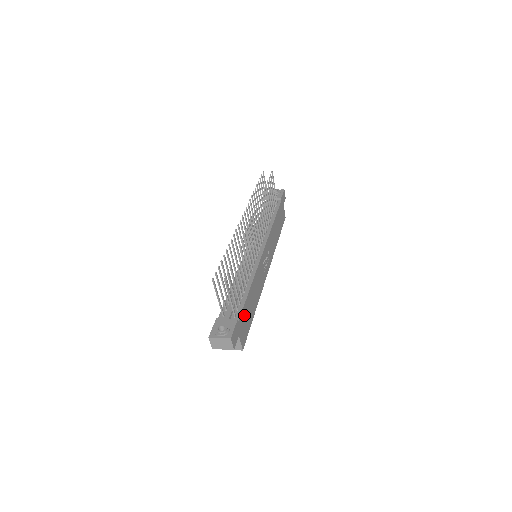
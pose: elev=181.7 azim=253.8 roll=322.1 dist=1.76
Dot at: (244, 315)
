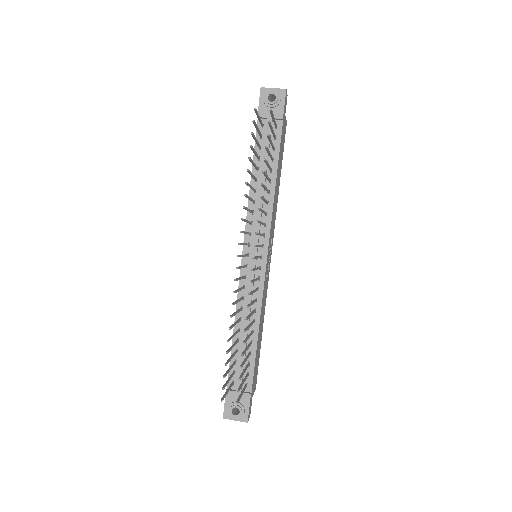
Dot at: (255, 370)
